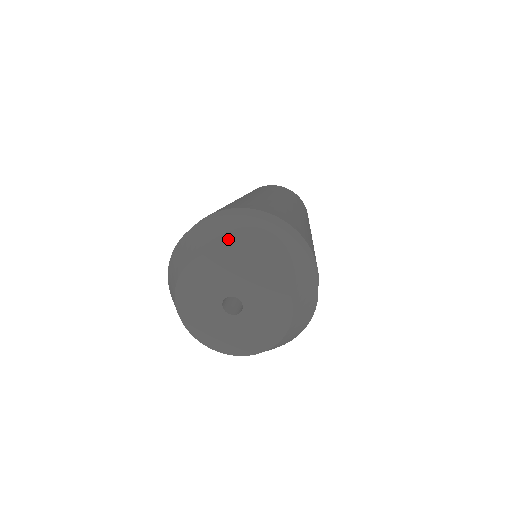
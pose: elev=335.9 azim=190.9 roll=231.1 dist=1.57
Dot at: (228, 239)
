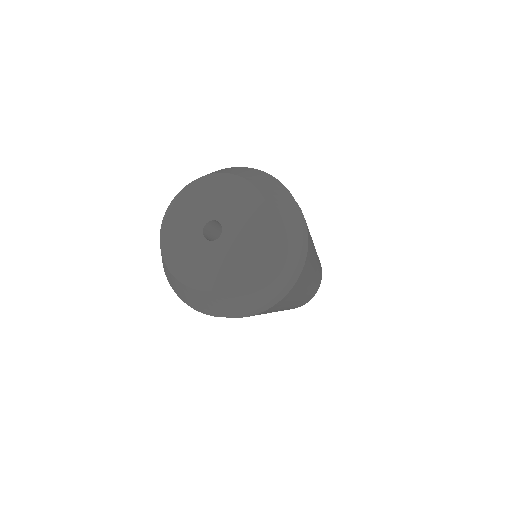
Dot at: occluded
